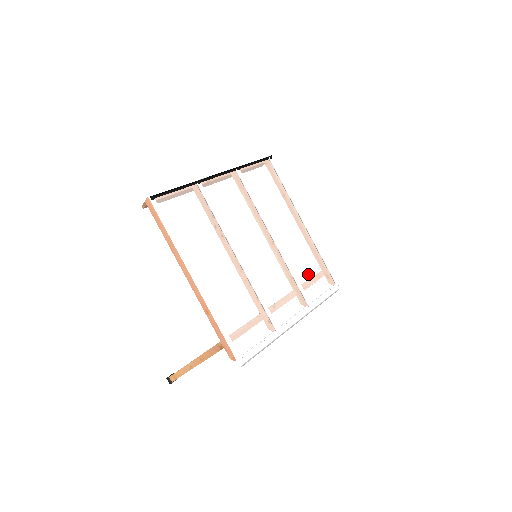
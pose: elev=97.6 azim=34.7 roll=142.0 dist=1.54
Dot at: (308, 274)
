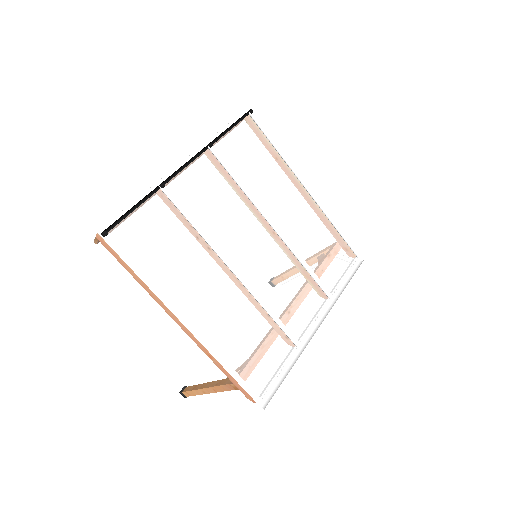
Dot at: (323, 258)
